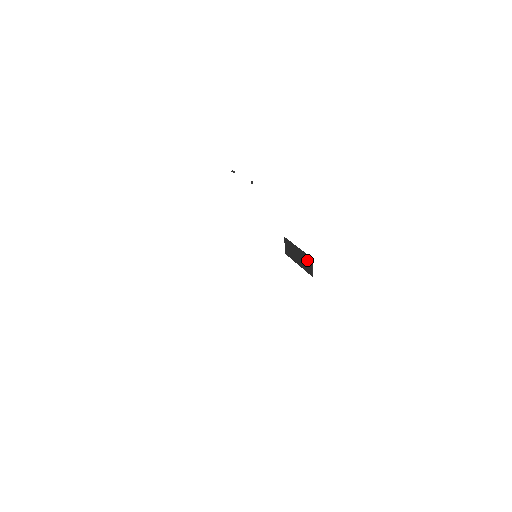
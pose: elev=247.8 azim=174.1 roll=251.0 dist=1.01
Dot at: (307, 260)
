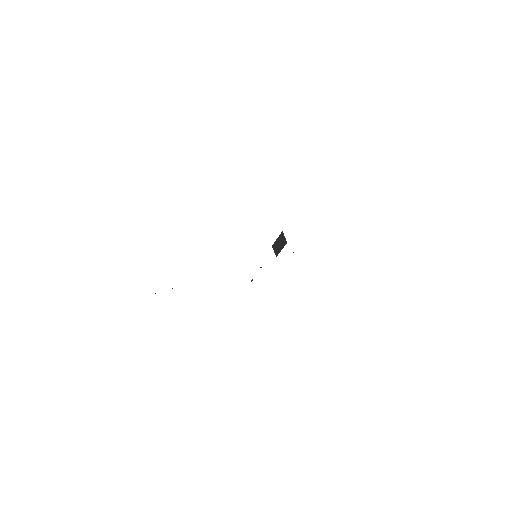
Dot at: (282, 237)
